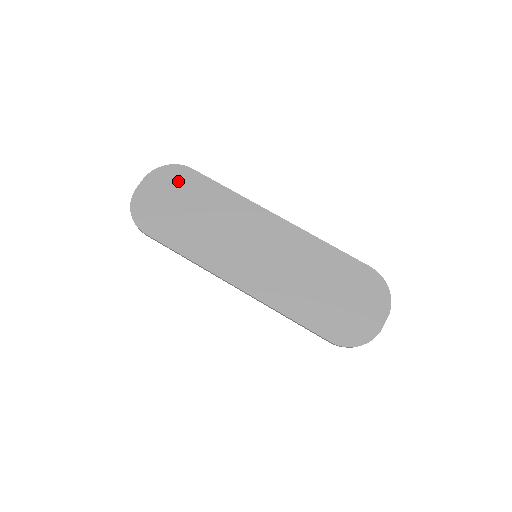
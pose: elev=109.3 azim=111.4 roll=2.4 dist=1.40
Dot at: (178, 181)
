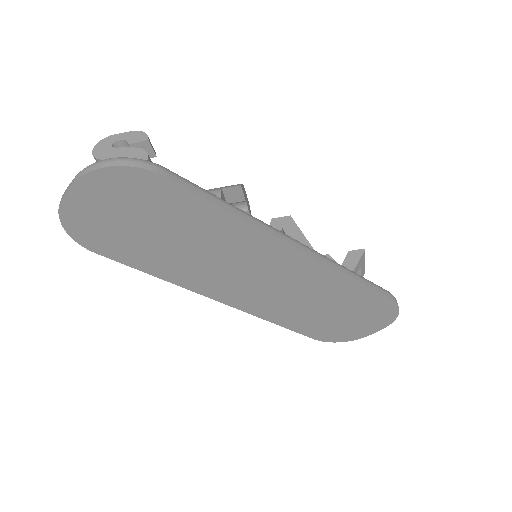
Dot at: (140, 194)
